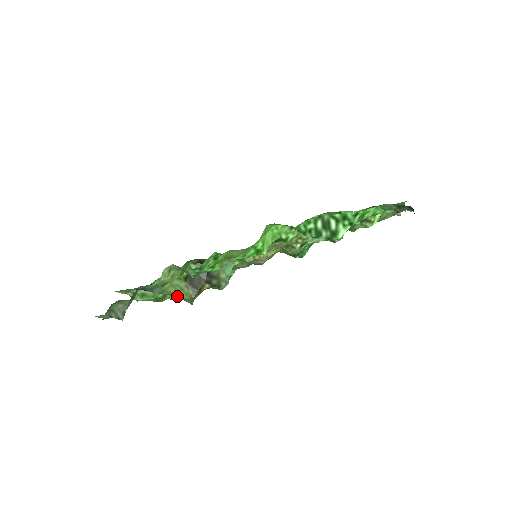
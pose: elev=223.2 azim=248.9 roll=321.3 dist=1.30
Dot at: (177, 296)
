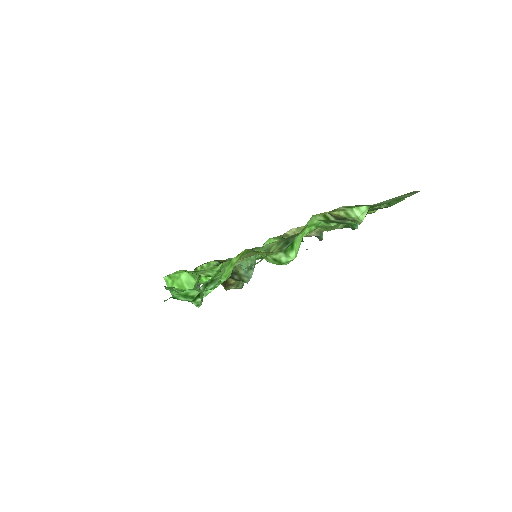
Dot at: occluded
